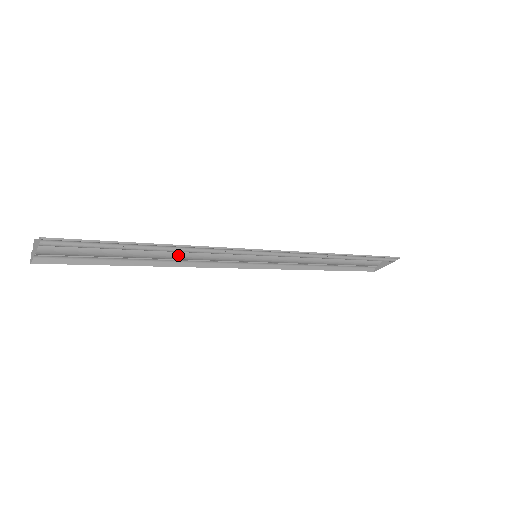
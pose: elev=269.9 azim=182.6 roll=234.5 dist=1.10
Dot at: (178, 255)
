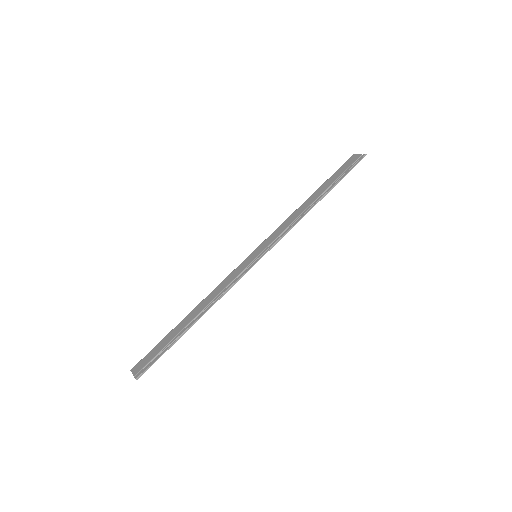
Dot at: occluded
